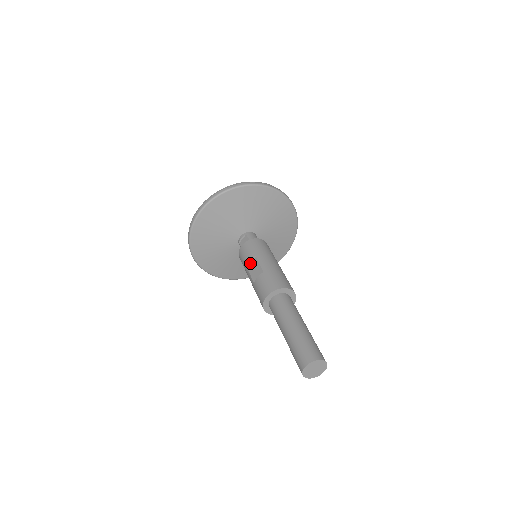
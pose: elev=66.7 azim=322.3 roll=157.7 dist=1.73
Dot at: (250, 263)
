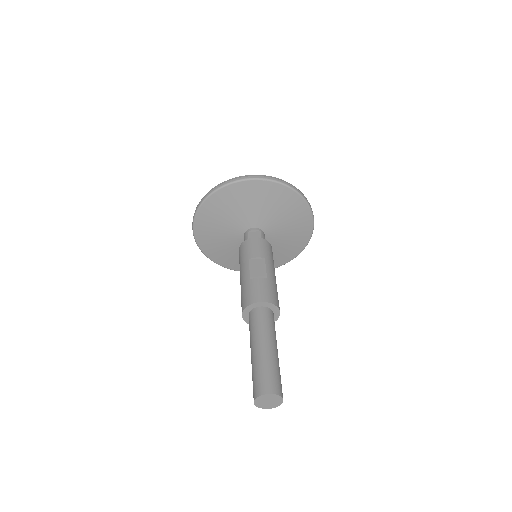
Dot at: (255, 259)
